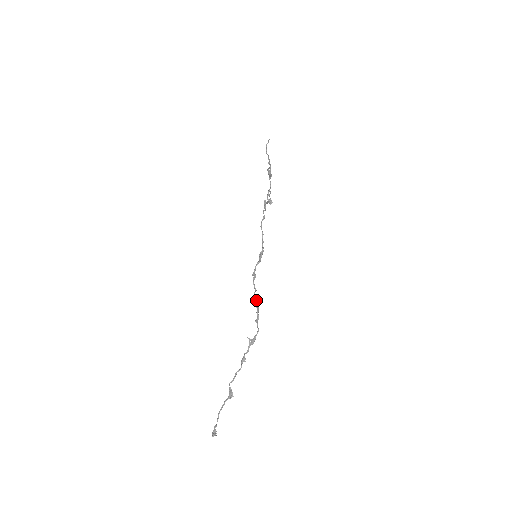
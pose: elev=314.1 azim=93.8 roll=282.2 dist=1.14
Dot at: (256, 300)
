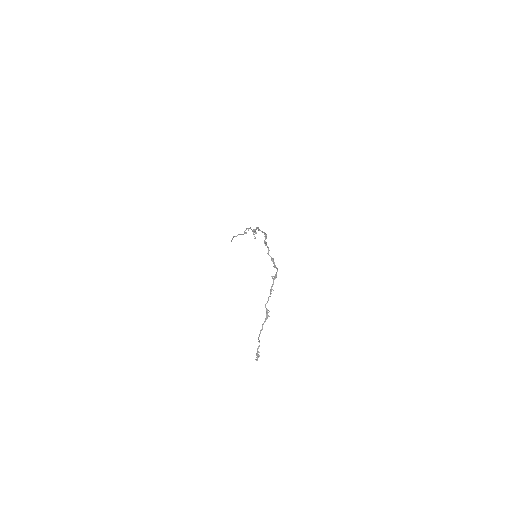
Dot at: (270, 256)
